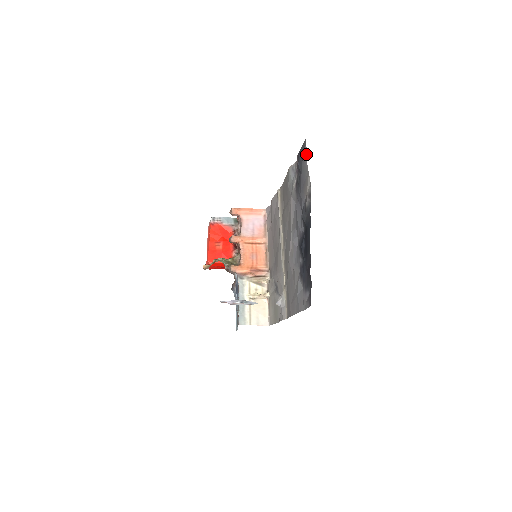
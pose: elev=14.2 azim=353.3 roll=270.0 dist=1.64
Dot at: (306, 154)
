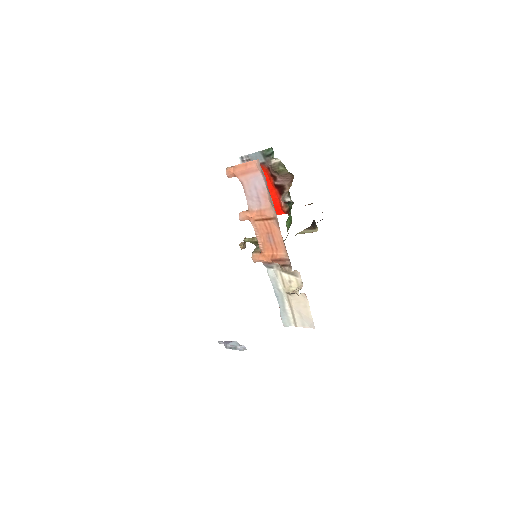
Dot at: occluded
